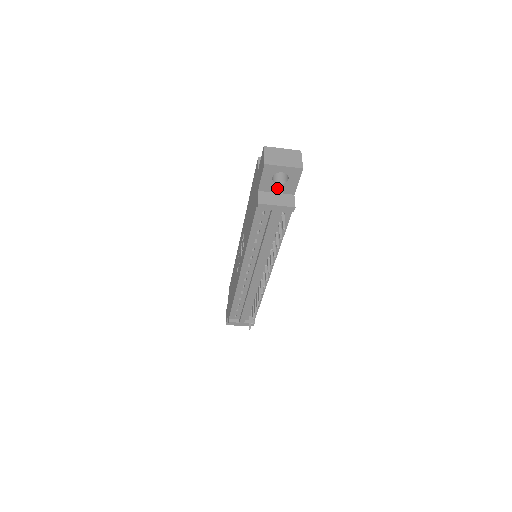
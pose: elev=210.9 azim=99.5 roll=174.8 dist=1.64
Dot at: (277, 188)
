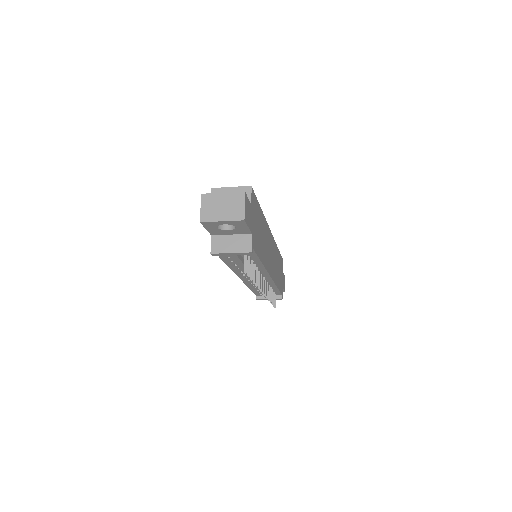
Dot at: (229, 232)
